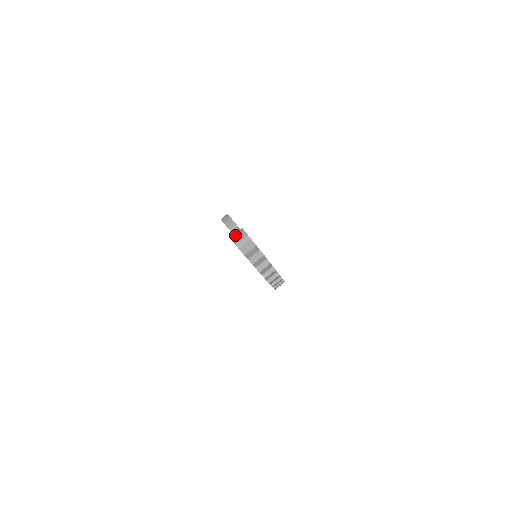
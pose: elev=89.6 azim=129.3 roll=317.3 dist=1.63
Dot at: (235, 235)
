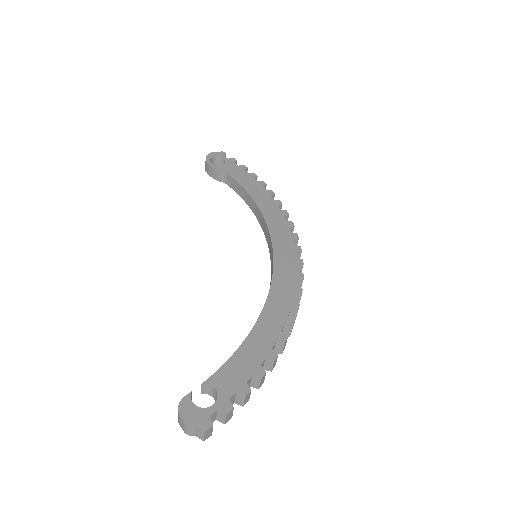
Dot at: (178, 419)
